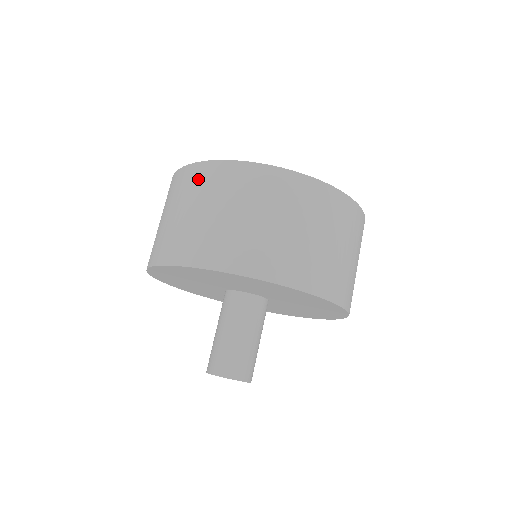
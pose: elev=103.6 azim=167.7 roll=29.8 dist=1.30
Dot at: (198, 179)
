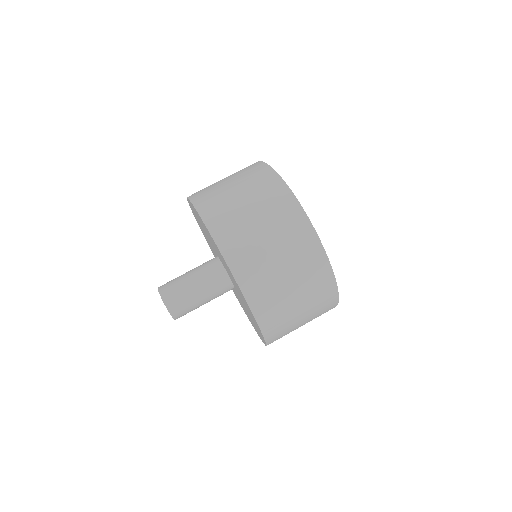
Dot at: (275, 195)
